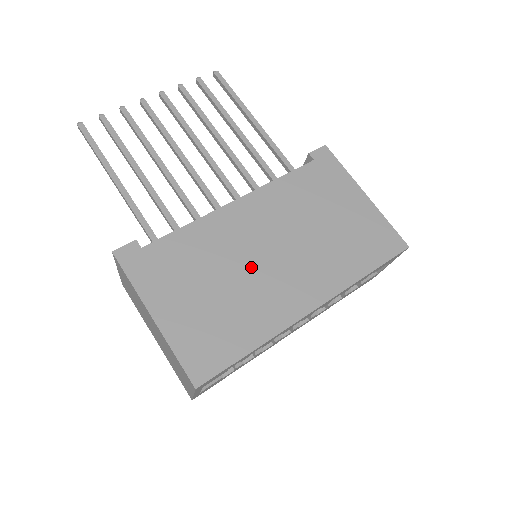
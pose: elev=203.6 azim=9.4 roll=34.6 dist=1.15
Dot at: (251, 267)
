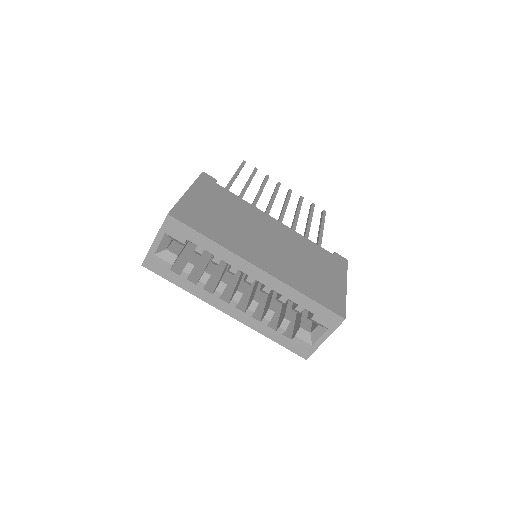
Dot at: (251, 232)
